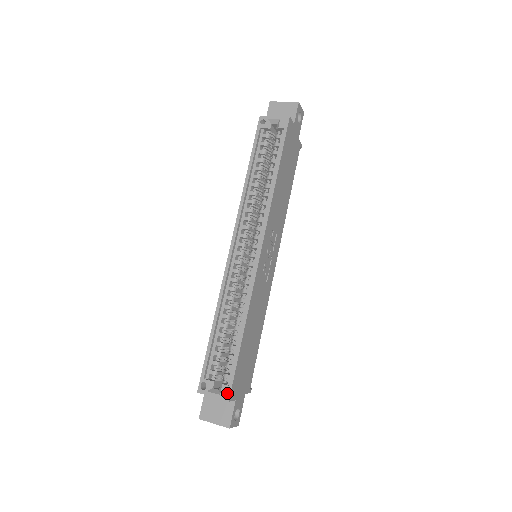
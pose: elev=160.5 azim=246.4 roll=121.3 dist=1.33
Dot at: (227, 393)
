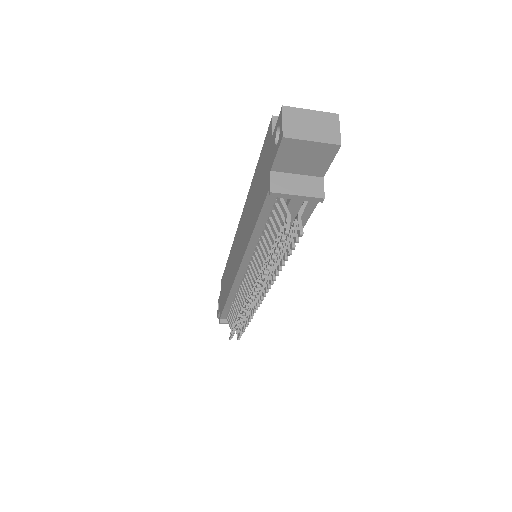
Dot at: occluded
